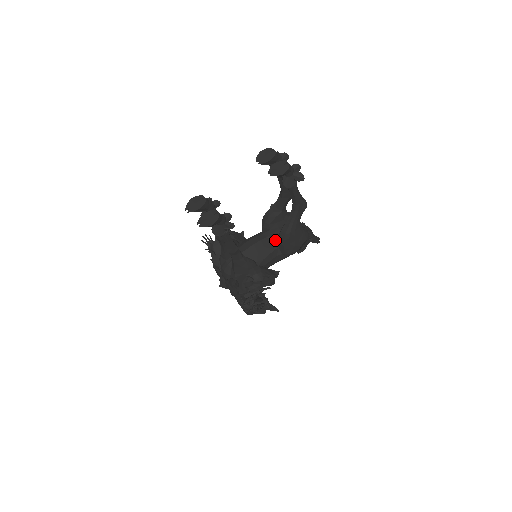
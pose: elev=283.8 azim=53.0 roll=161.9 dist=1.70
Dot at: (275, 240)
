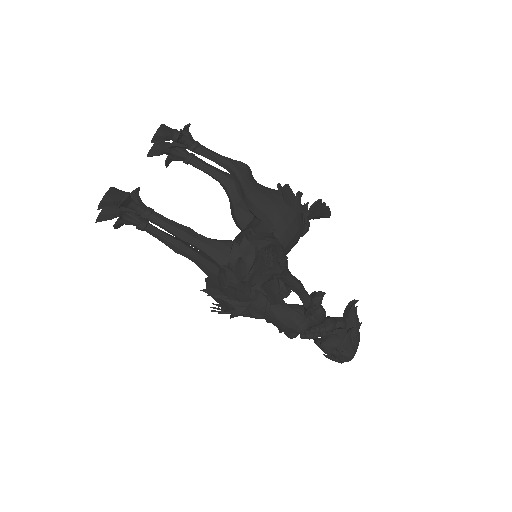
Dot at: (254, 221)
